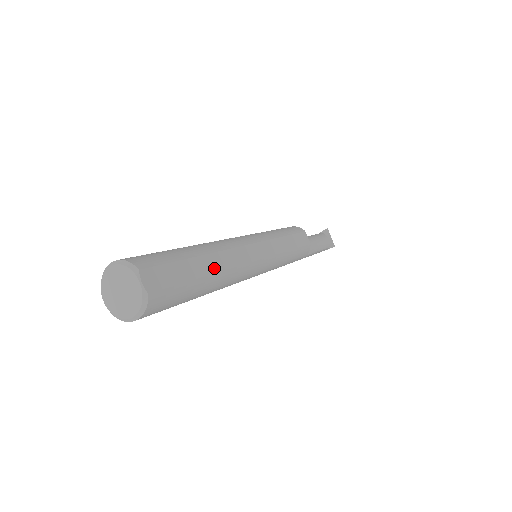
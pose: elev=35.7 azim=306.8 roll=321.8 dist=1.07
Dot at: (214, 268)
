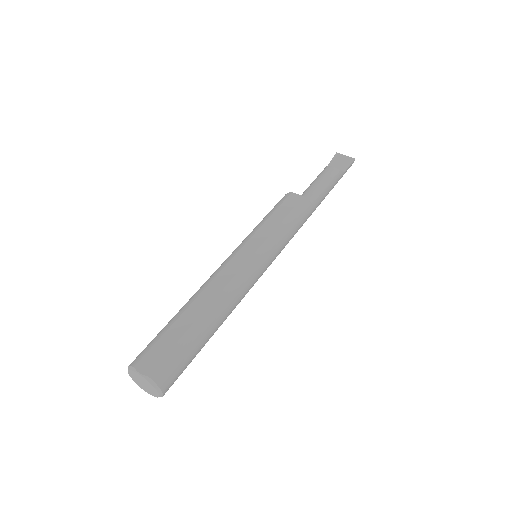
Dot at: (199, 311)
